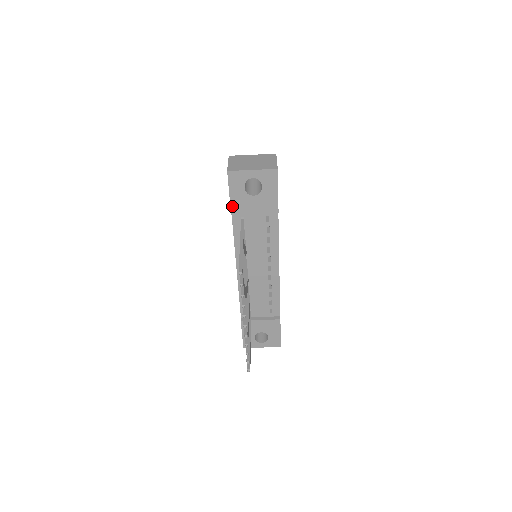
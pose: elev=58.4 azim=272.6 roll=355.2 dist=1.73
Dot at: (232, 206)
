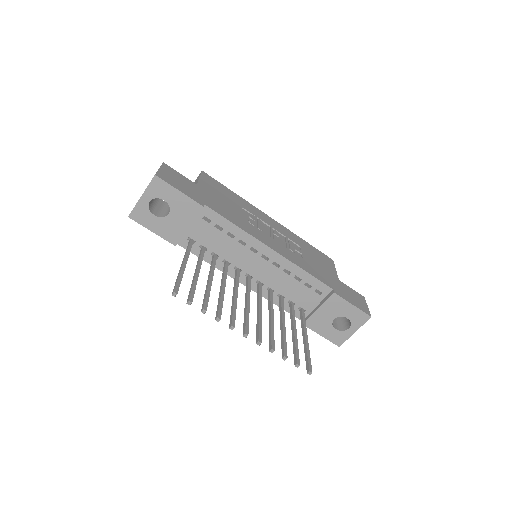
Dot at: (166, 239)
